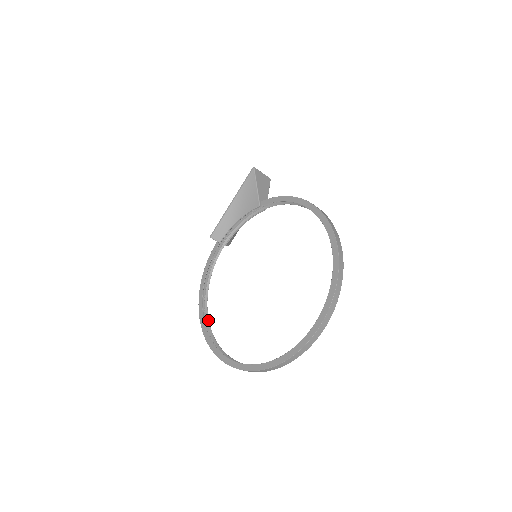
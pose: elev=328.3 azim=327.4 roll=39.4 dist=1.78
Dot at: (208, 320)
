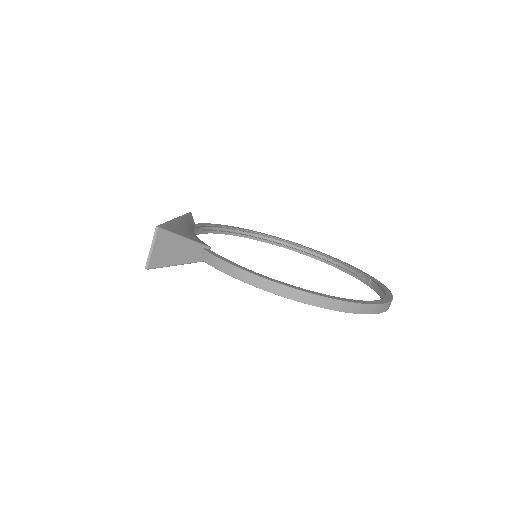
Dot at: (253, 233)
